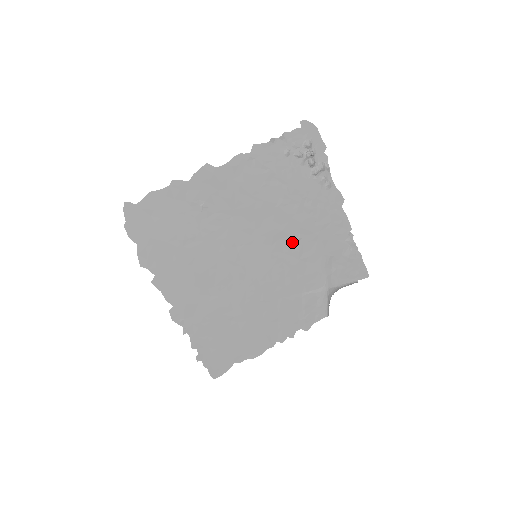
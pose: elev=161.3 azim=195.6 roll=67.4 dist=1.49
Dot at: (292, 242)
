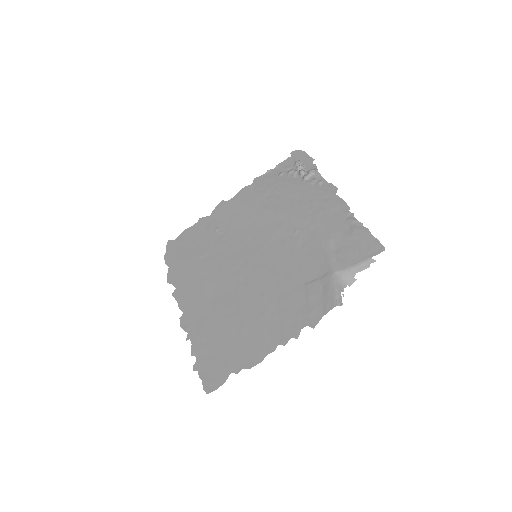
Dot at: (290, 237)
